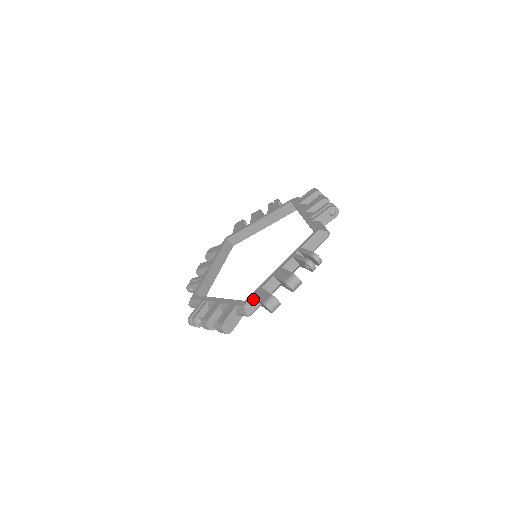
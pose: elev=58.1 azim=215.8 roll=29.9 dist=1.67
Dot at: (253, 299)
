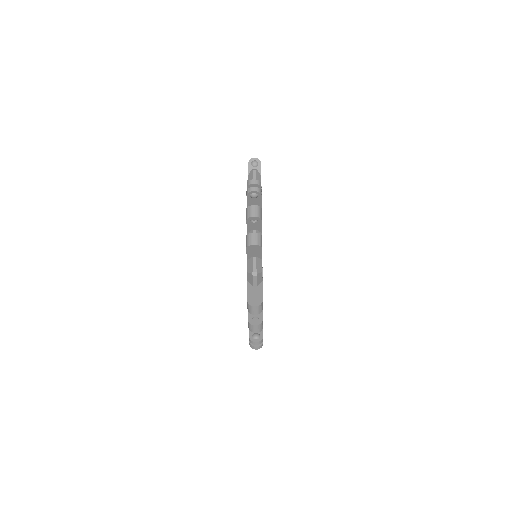
Dot at: (248, 261)
